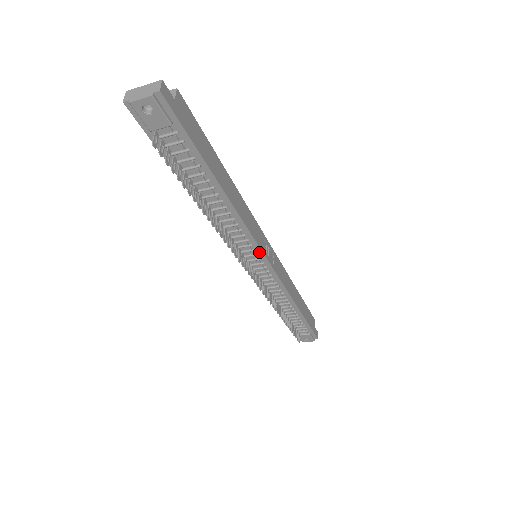
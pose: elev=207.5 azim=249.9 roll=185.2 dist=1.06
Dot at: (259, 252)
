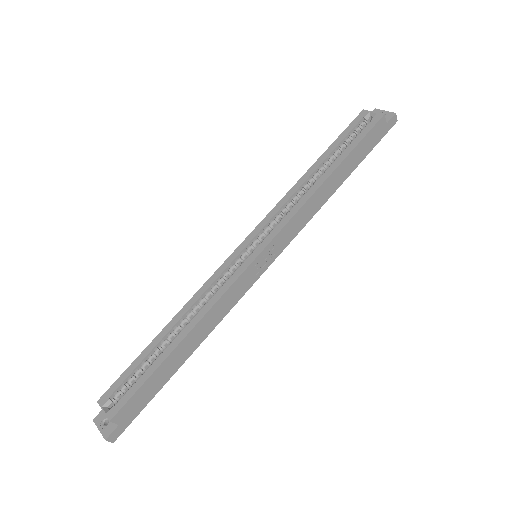
Dot at: (254, 280)
